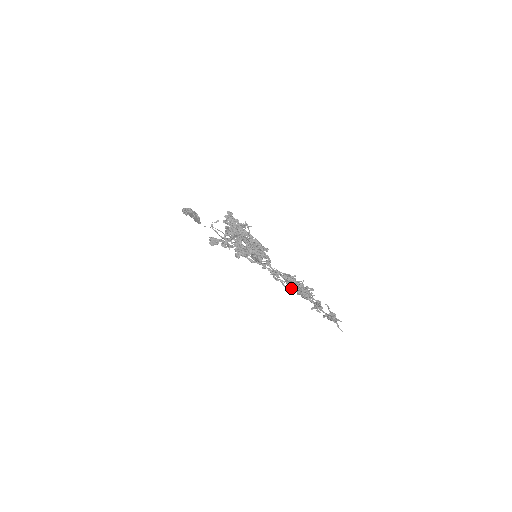
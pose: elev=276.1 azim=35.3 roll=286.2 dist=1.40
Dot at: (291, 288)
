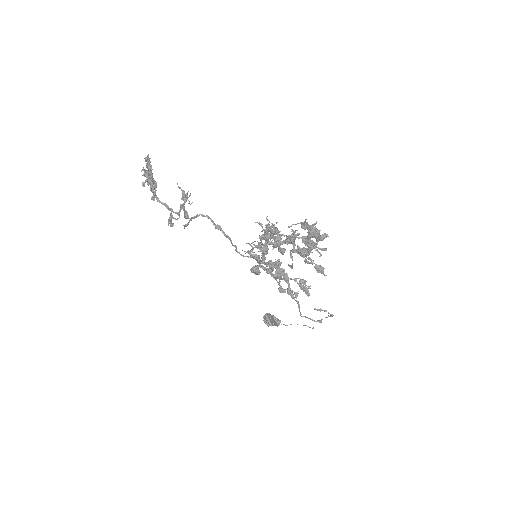
Dot at: (290, 256)
